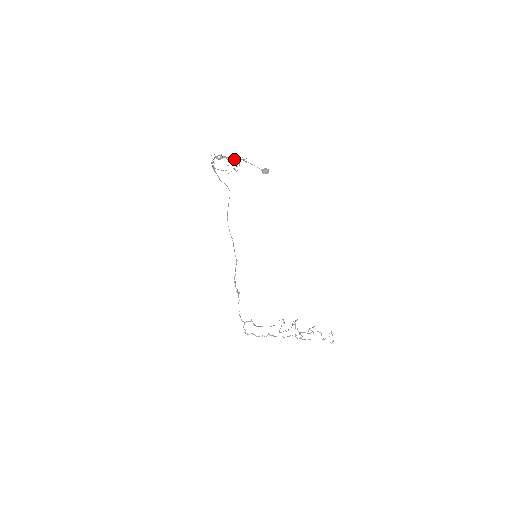
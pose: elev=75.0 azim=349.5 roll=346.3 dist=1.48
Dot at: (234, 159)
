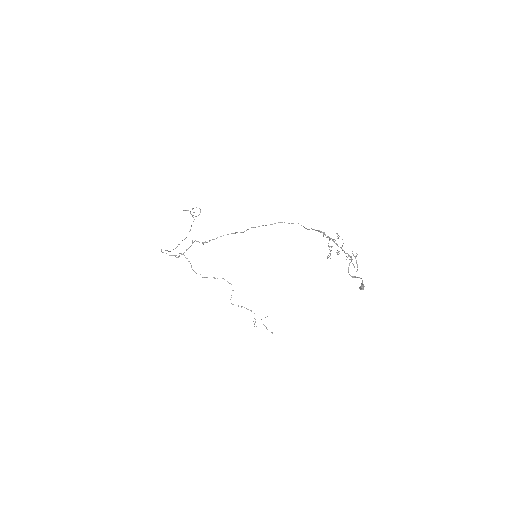
Dot at: occluded
